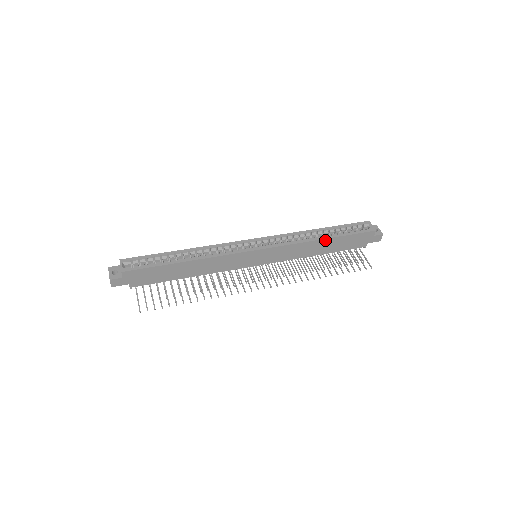
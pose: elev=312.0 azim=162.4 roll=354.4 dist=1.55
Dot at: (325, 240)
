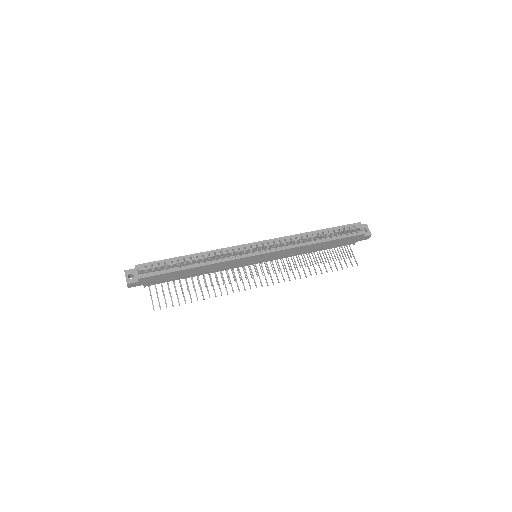
Dot at: (319, 243)
